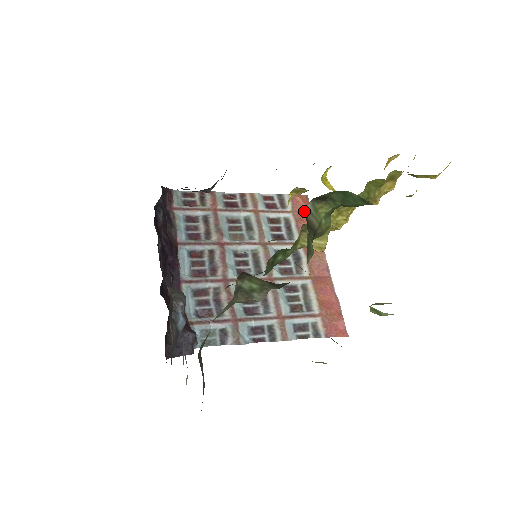
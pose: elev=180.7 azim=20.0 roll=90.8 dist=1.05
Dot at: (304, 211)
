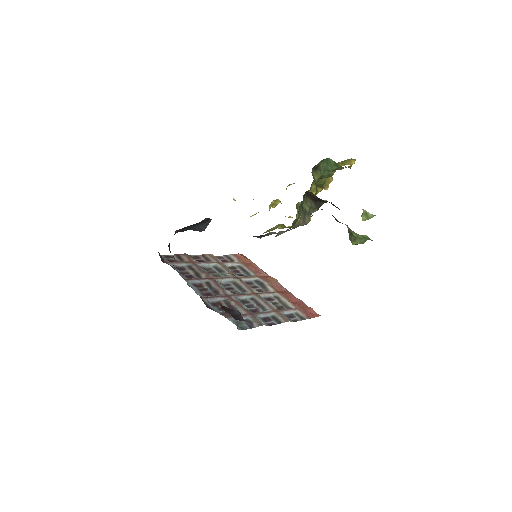
Dot at: (247, 261)
